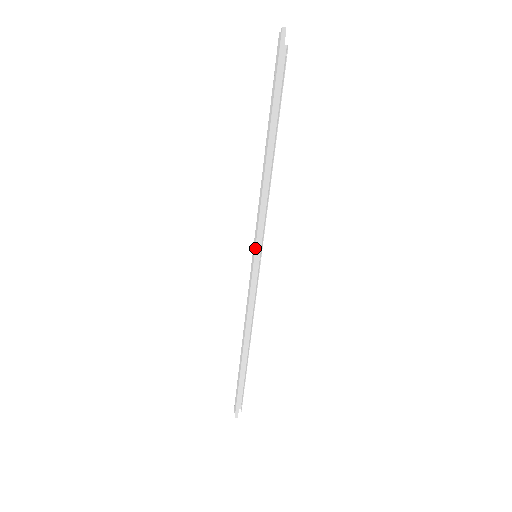
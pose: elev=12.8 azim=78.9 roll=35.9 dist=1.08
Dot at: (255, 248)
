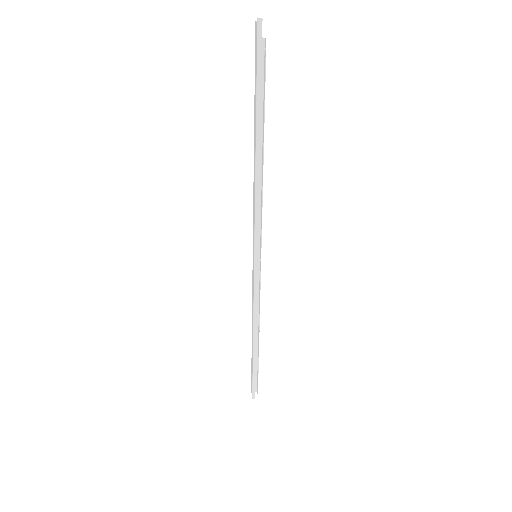
Dot at: (254, 249)
